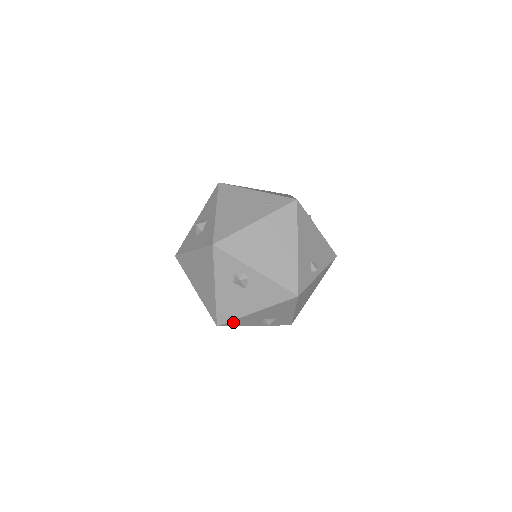
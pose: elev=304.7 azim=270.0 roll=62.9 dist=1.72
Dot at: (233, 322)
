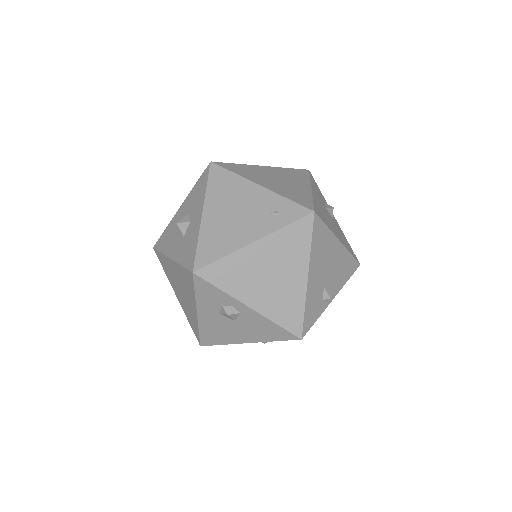
Dot at: occluded
